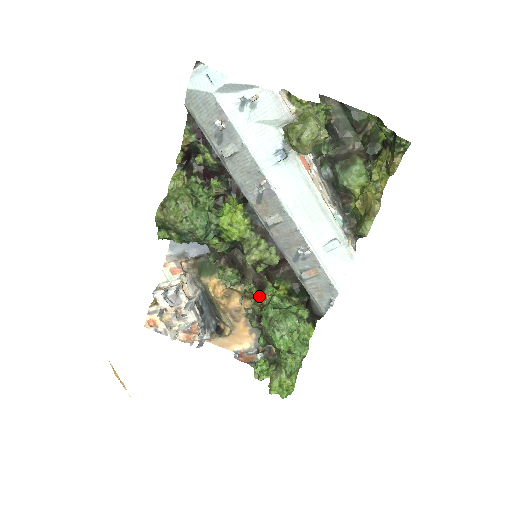
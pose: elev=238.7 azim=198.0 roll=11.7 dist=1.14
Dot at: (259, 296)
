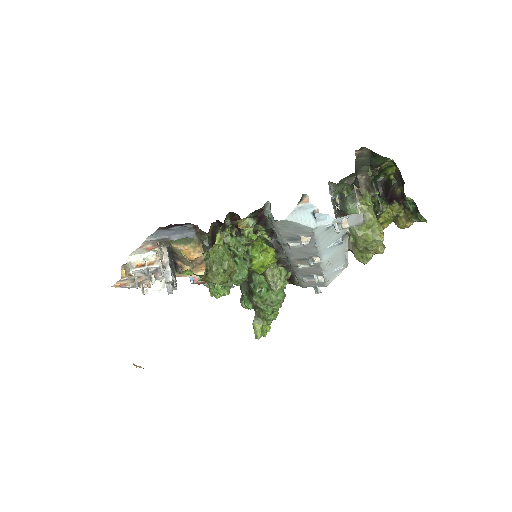
Dot at: occluded
